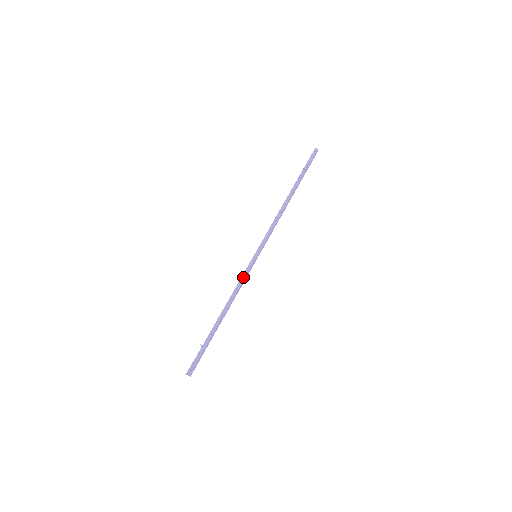
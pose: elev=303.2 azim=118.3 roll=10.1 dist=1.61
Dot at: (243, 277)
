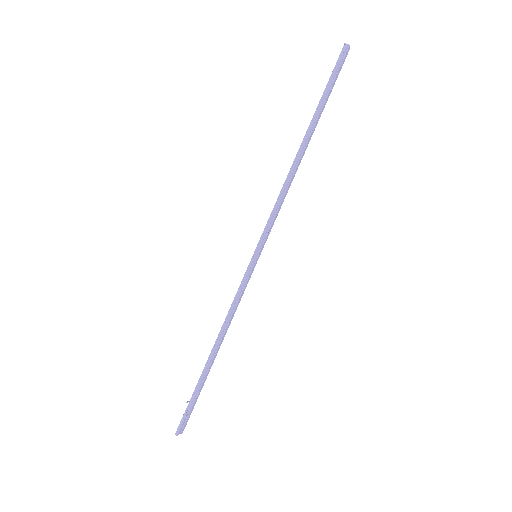
Dot at: (239, 292)
